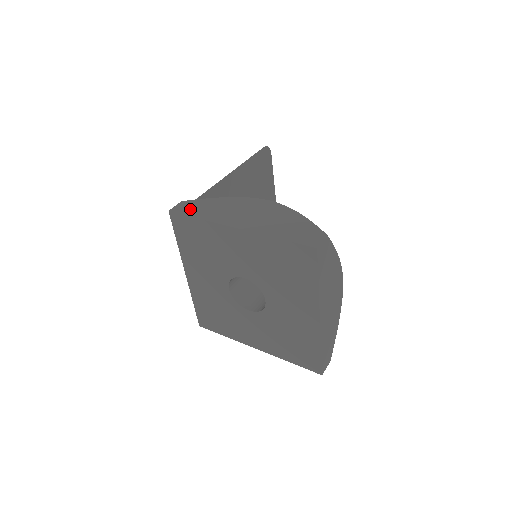
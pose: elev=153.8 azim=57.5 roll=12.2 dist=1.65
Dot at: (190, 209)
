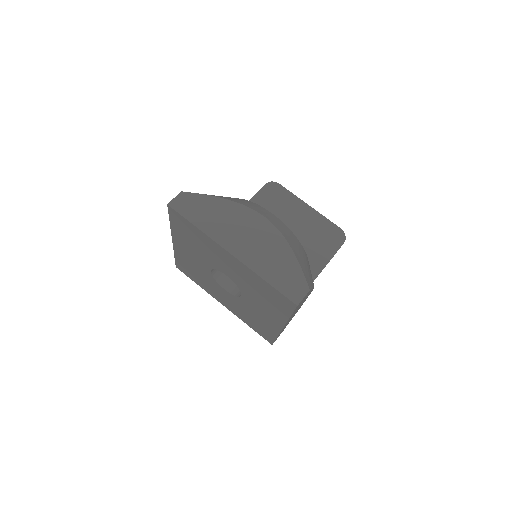
Dot at: occluded
